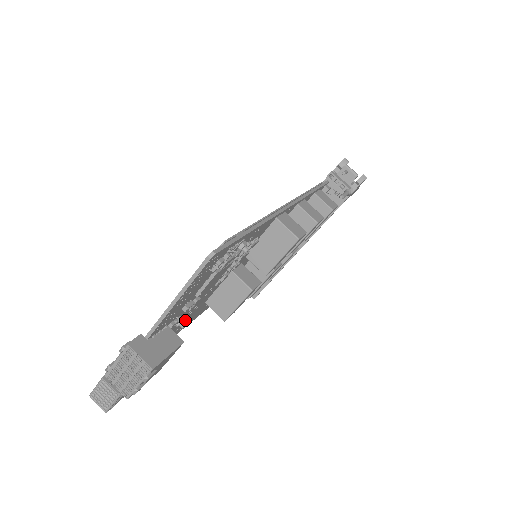
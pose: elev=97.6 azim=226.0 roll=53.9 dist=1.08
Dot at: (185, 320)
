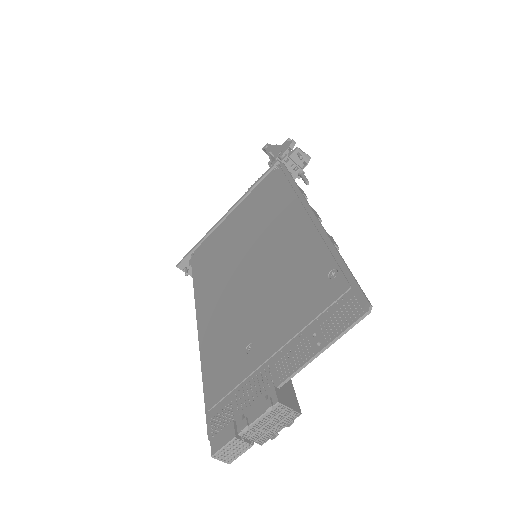
Dot at: occluded
